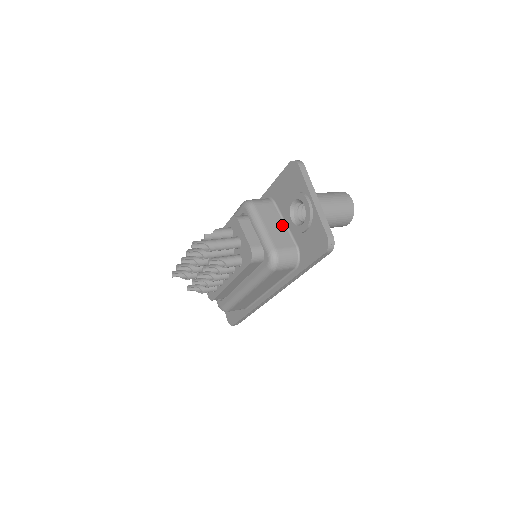
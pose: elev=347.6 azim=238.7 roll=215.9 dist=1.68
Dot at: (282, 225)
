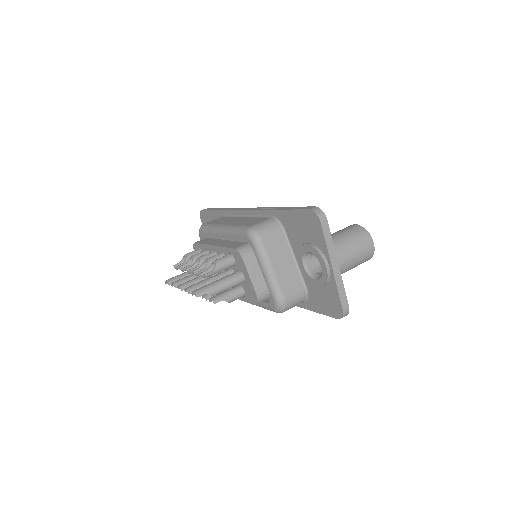
Dot at: (291, 262)
